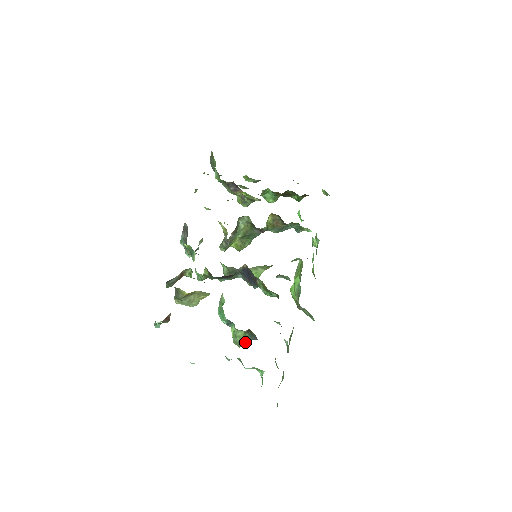
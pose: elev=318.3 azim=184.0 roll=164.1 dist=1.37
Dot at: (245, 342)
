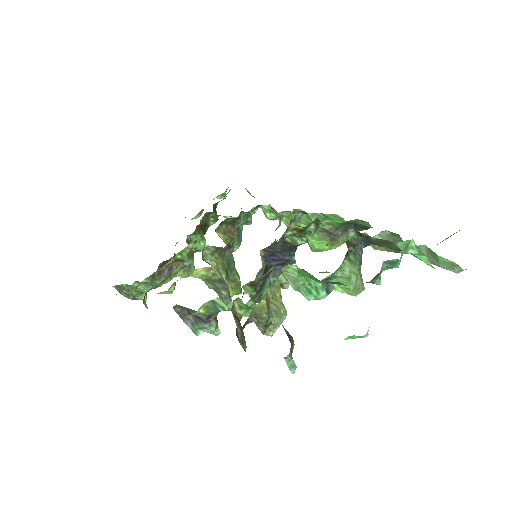
Dot at: (360, 274)
